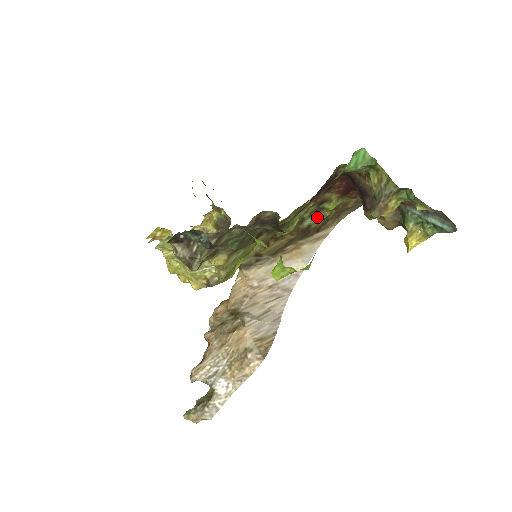
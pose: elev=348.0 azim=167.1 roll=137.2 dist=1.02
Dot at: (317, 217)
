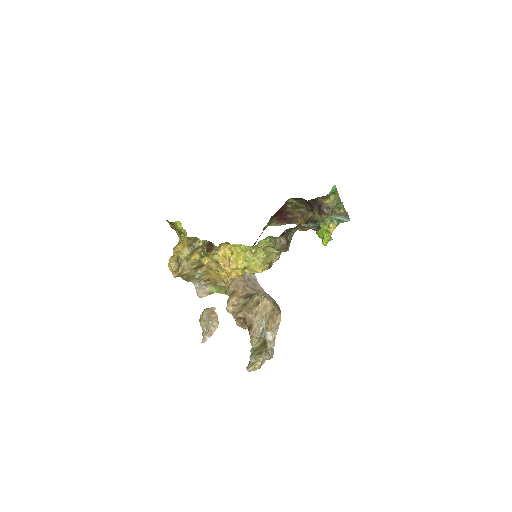
Dot at: occluded
